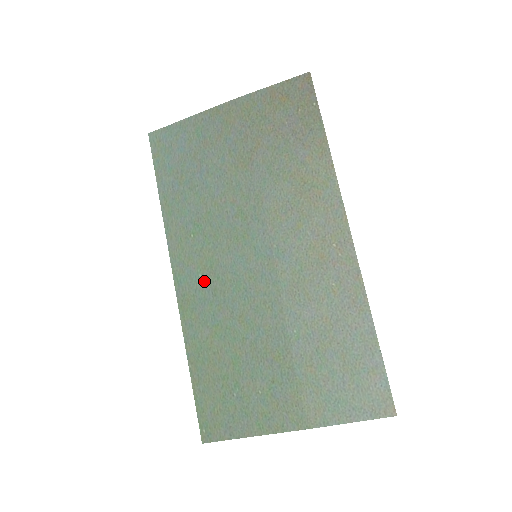
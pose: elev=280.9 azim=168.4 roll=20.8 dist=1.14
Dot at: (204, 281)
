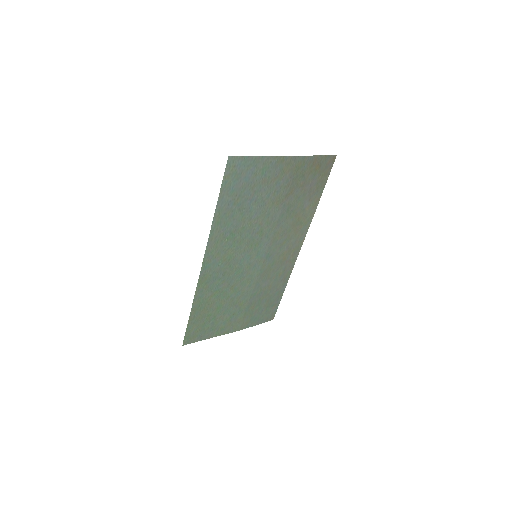
Dot at: (221, 268)
